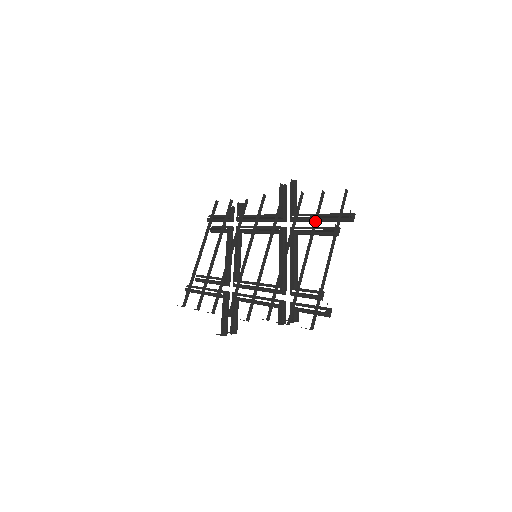
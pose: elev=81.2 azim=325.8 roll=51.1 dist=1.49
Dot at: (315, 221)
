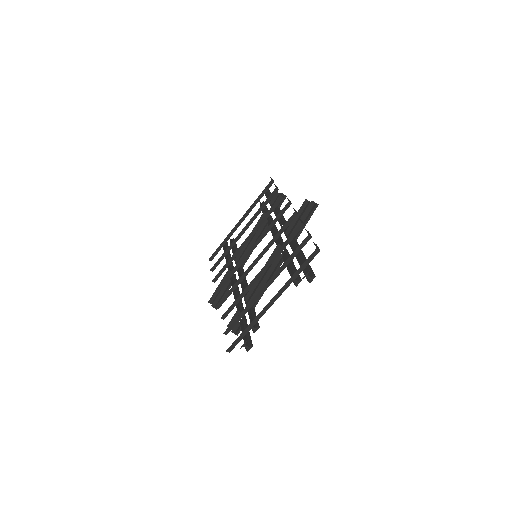
Dot at: (288, 261)
